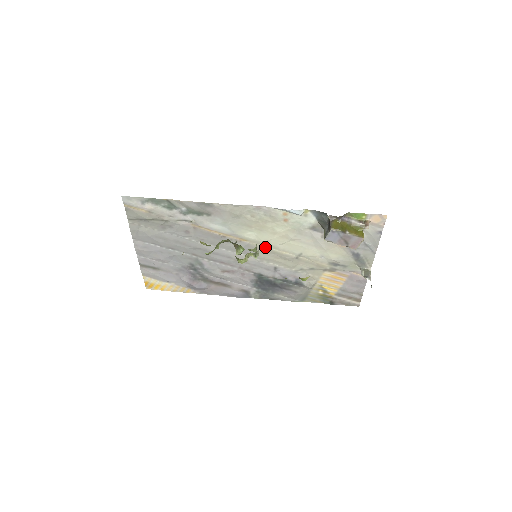
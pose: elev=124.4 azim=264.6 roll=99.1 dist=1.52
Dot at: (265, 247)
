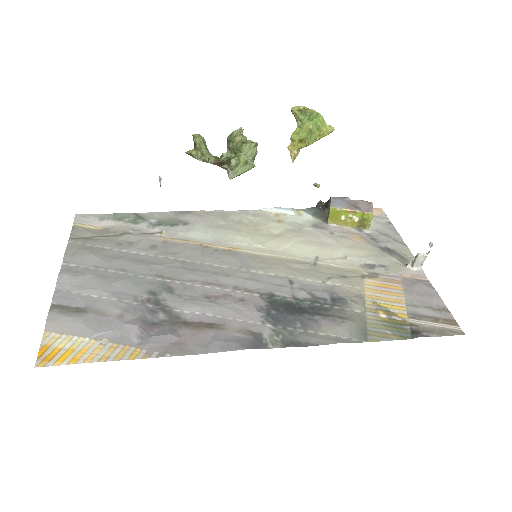
Dot at: (265, 255)
